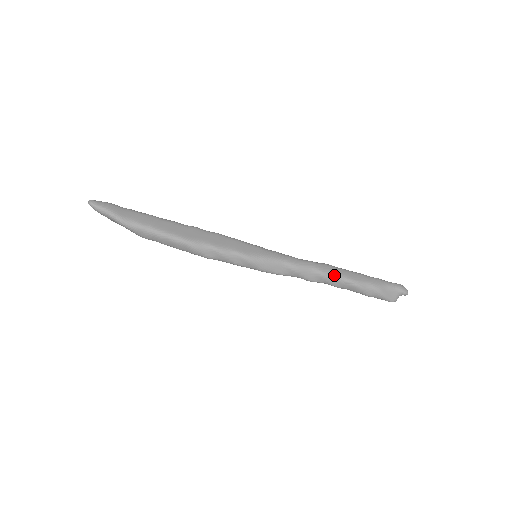
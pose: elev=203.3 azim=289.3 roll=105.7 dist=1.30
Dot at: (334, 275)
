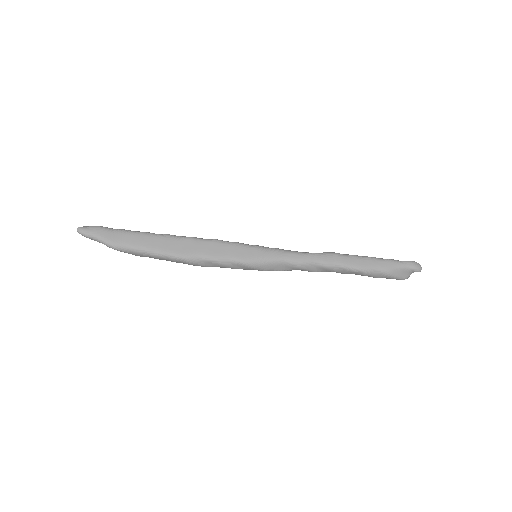
Dot at: (339, 266)
